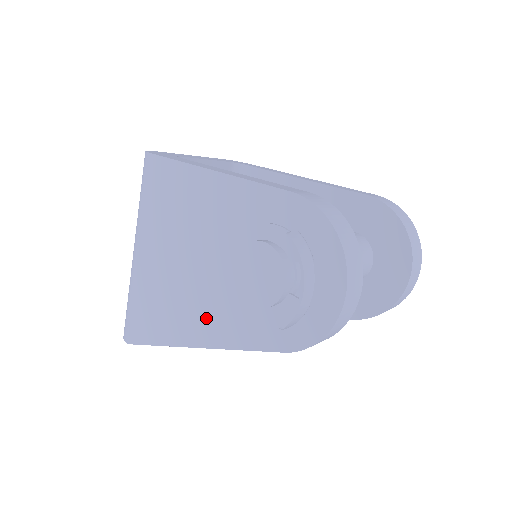
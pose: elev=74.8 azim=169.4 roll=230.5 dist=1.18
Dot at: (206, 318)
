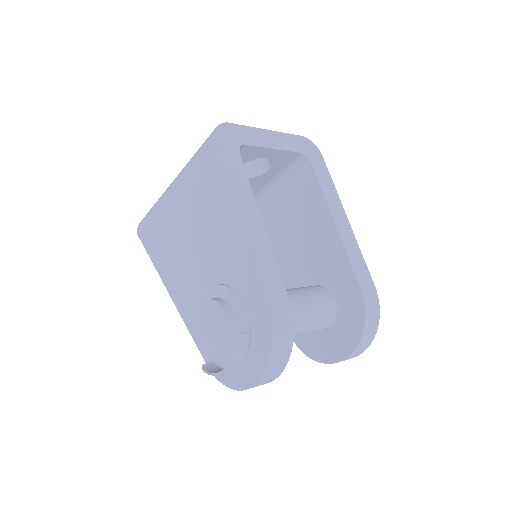
Dot at: (183, 289)
